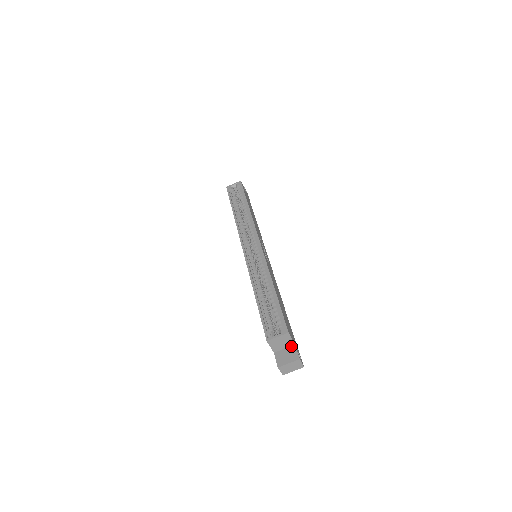
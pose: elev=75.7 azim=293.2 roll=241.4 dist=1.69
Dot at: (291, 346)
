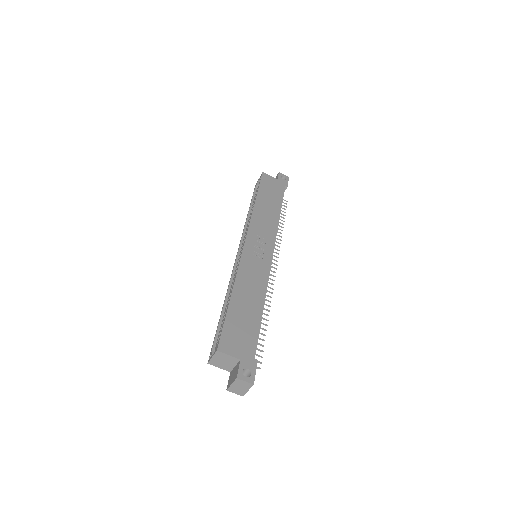
Dot at: (238, 362)
